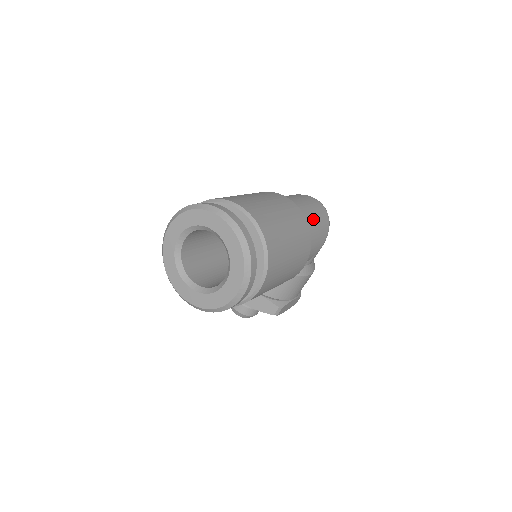
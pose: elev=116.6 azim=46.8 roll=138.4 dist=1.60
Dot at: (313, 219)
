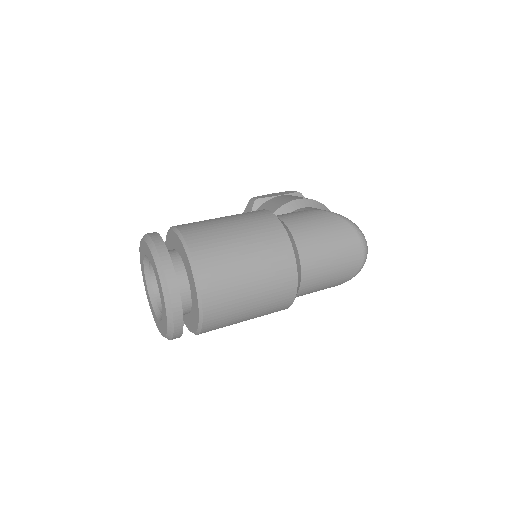
Dot at: (322, 281)
